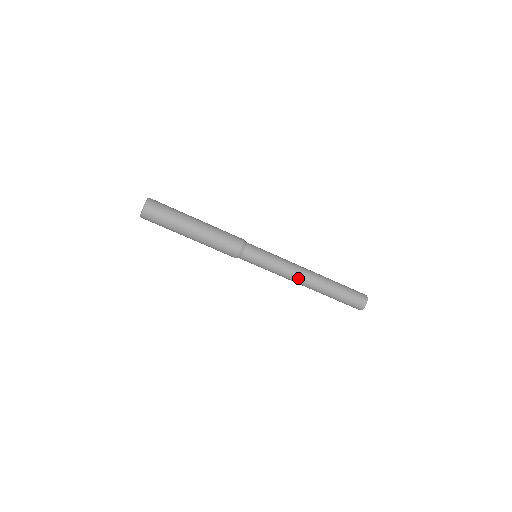
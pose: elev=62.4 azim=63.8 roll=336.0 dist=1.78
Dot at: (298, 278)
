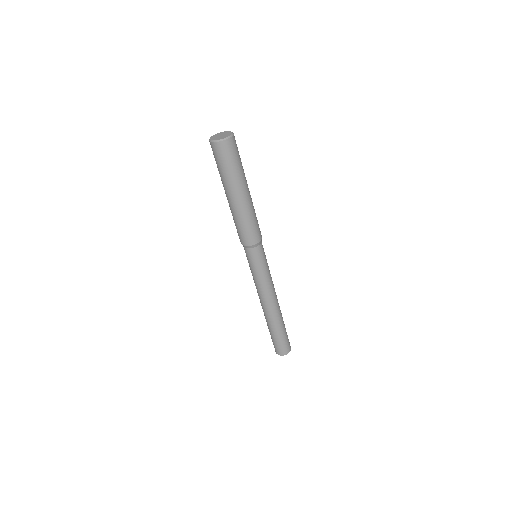
Dot at: (269, 299)
